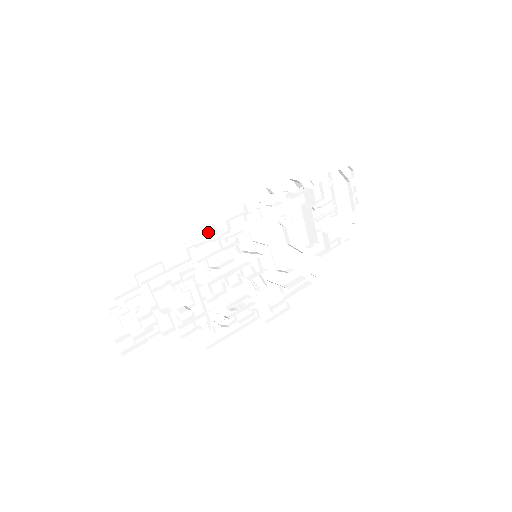
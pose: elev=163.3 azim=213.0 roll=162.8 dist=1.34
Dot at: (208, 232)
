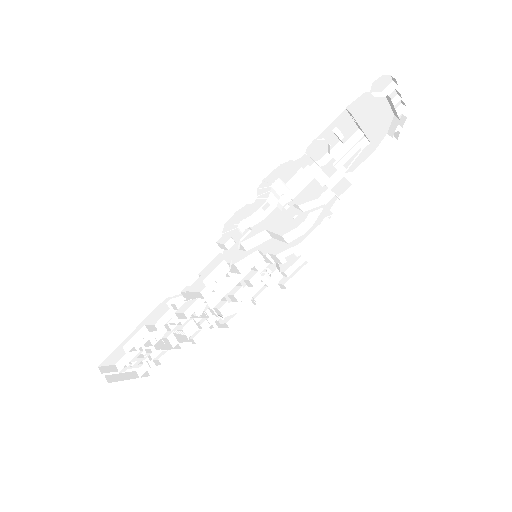
Dot at: (185, 291)
